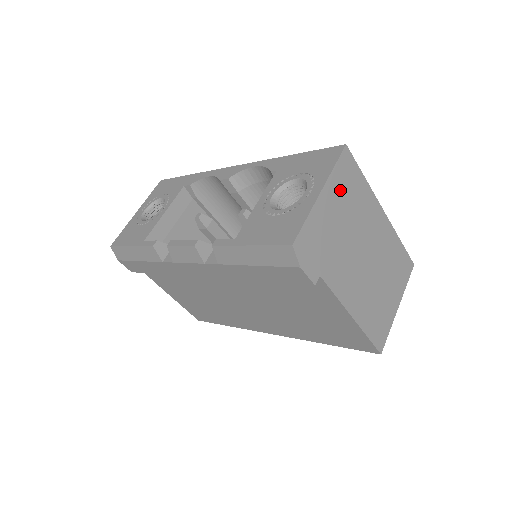
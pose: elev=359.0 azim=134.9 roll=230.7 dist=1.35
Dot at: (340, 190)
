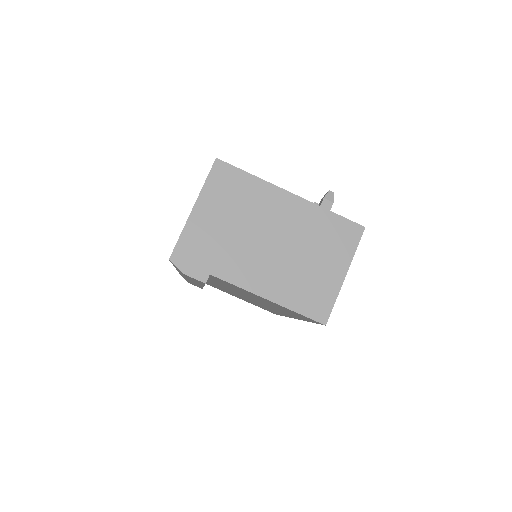
Dot at: (218, 198)
